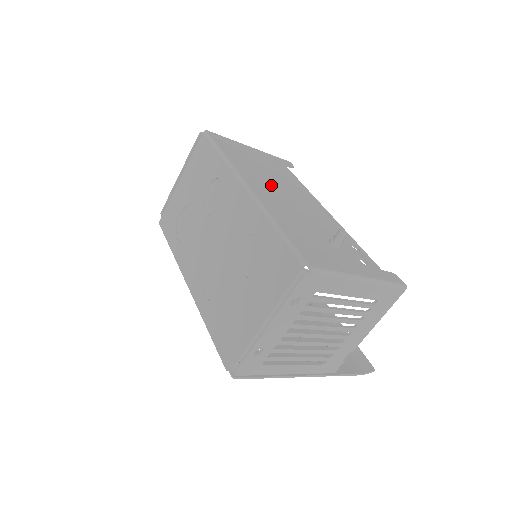
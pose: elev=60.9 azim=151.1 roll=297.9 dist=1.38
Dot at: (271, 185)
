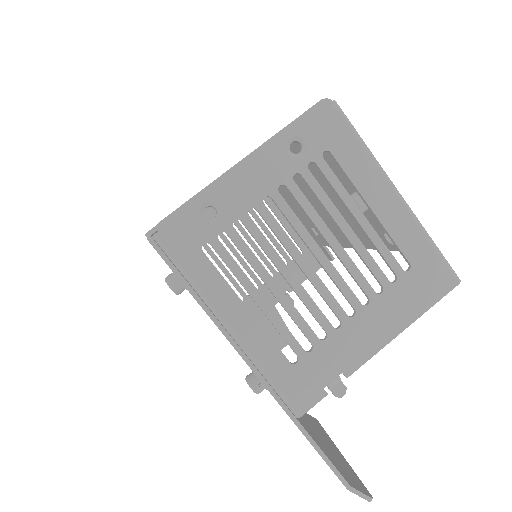
Dot at: occluded
